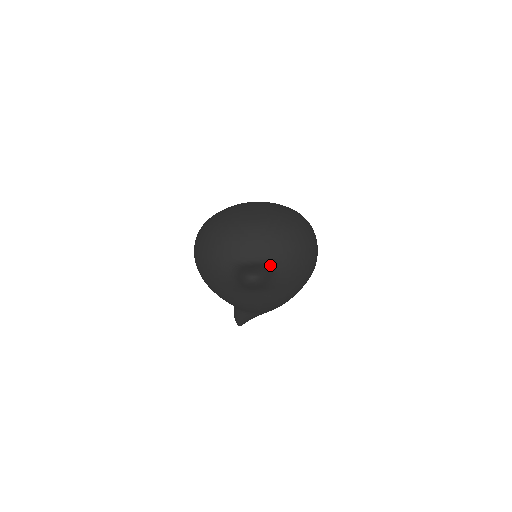
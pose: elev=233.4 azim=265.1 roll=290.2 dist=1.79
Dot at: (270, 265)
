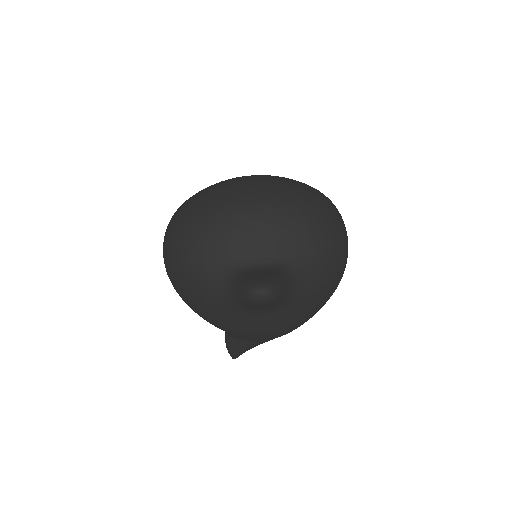
Dot at: (286, 269)
